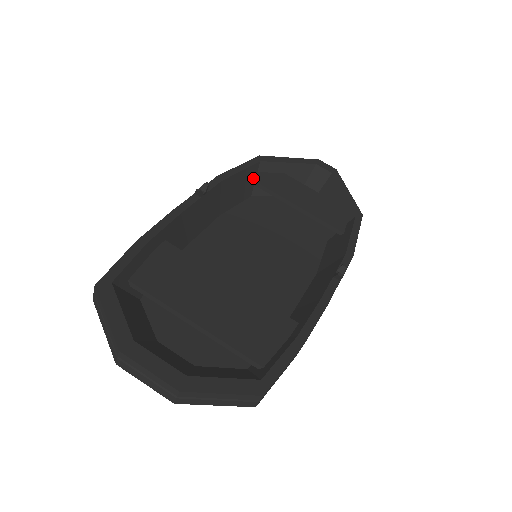
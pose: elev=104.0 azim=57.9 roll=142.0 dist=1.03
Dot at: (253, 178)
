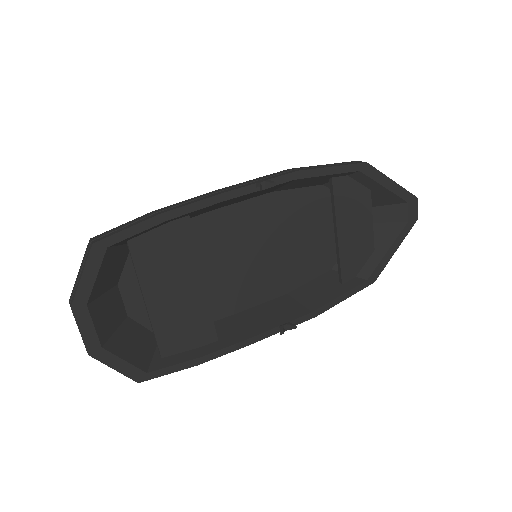
Dot at: (335, 181)
